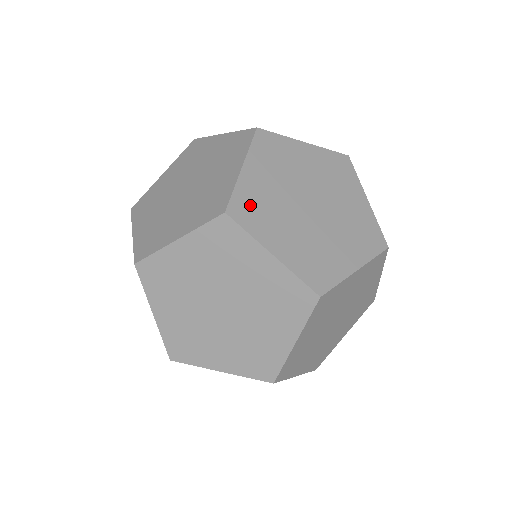
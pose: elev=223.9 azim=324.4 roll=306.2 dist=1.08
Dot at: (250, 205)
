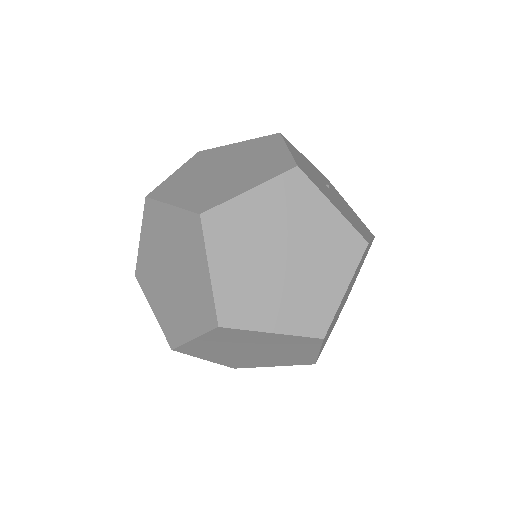
Dot at: (234, 303)
